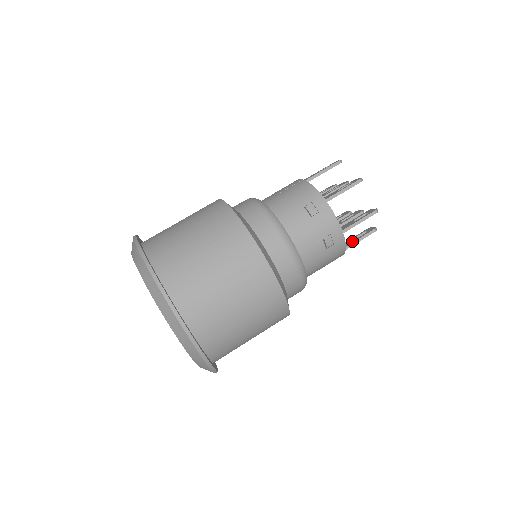
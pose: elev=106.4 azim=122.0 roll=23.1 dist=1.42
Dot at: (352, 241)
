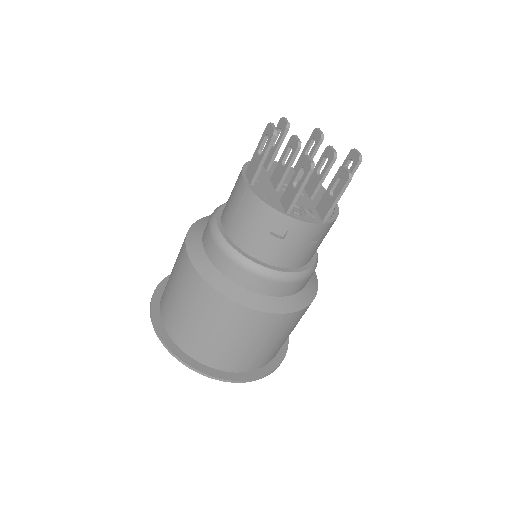
Dot at: occluded
